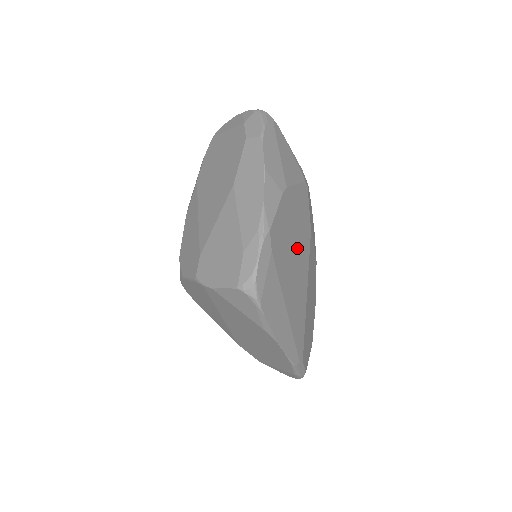
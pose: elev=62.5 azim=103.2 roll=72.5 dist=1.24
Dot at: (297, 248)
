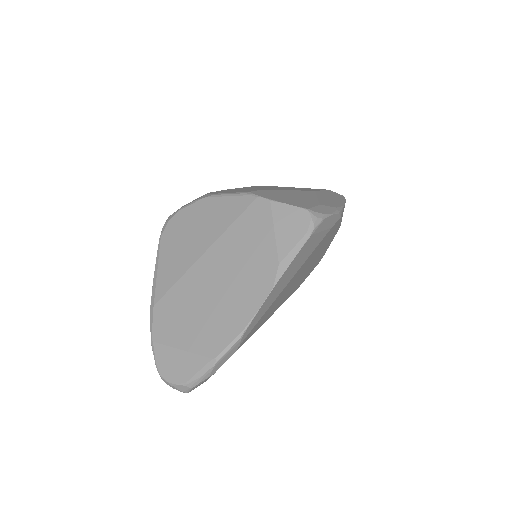
Dot at: (305, 272)
